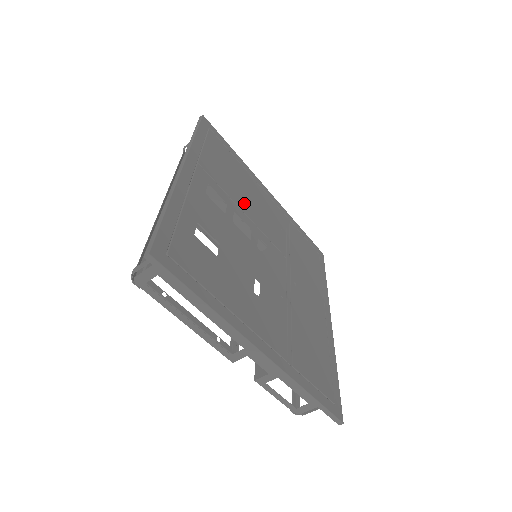
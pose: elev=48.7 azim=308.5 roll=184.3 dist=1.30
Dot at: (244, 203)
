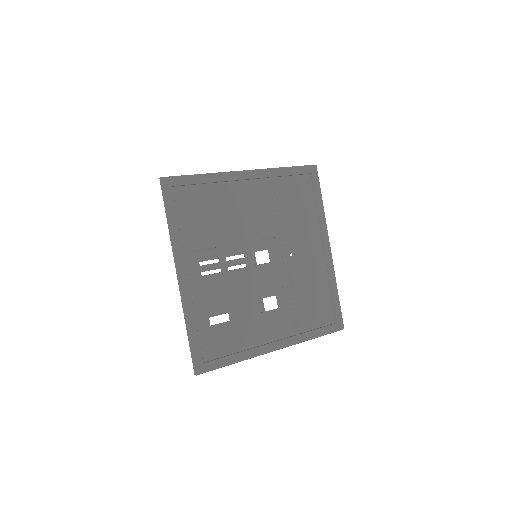
Dot at: (230, 233)
